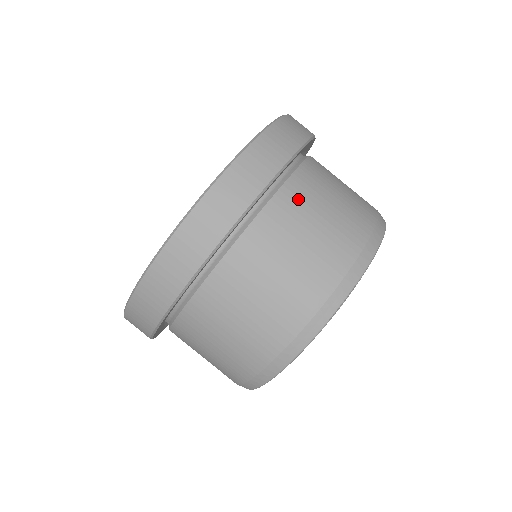
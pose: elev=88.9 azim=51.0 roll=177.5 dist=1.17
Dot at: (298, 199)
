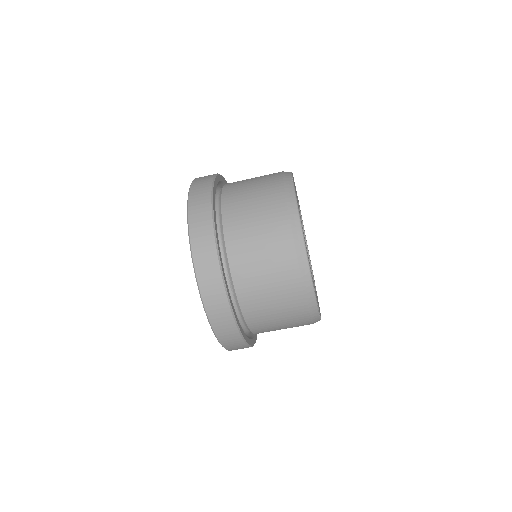
Dot at: (255, 312)
